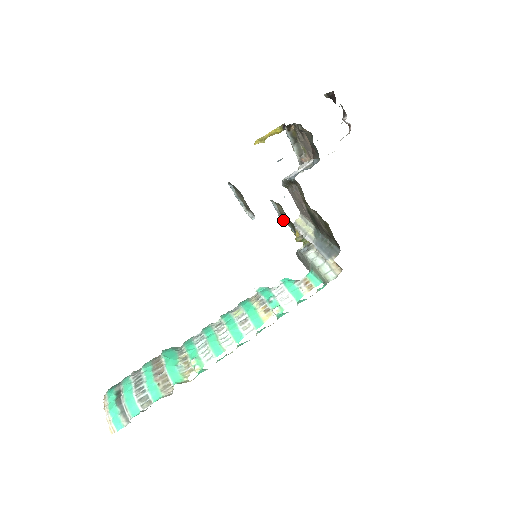
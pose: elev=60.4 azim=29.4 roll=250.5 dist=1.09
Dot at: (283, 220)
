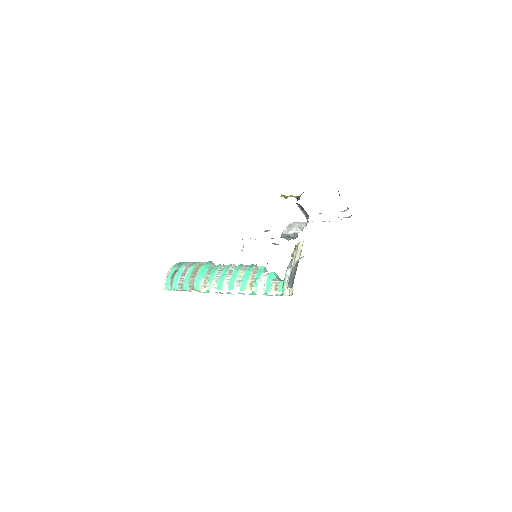
Dot at: occluded
